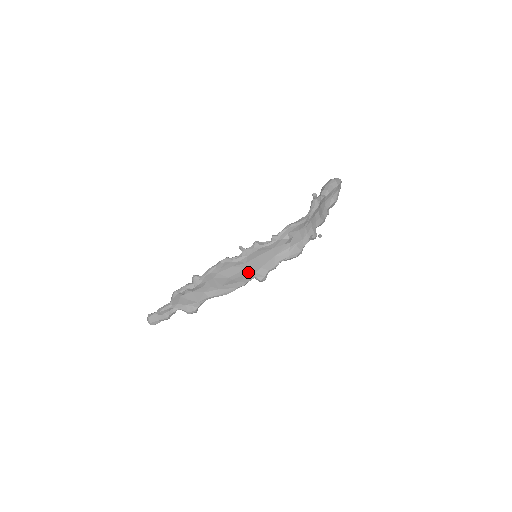
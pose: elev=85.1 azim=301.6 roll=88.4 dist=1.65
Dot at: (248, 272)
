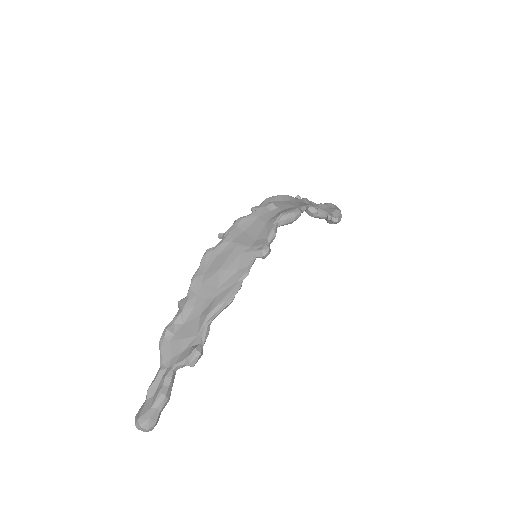
Dot at: (241, 251)
